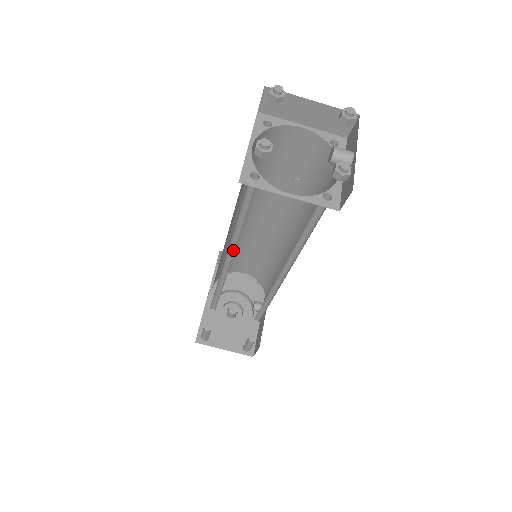
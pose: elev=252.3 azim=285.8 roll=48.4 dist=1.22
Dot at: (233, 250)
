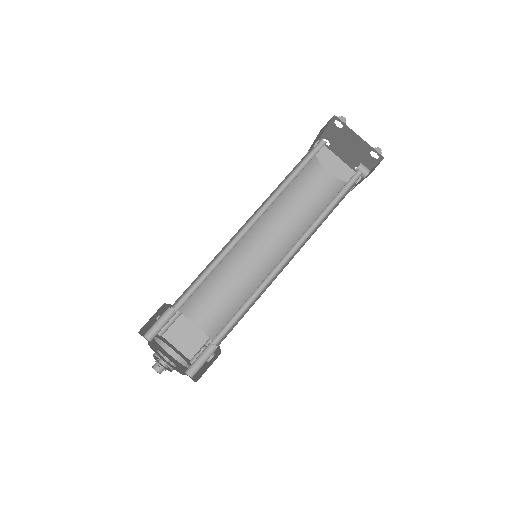
Dot at: (263, 212)
